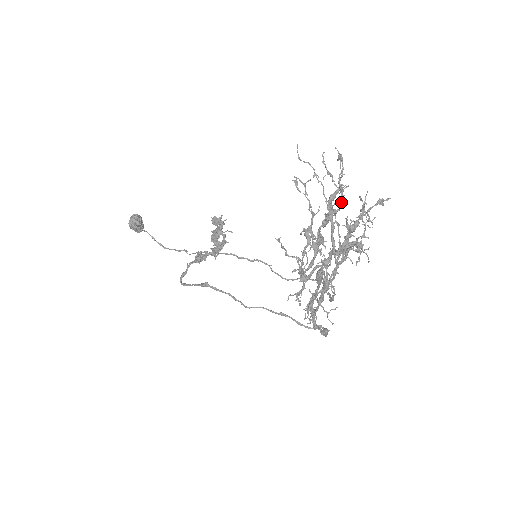
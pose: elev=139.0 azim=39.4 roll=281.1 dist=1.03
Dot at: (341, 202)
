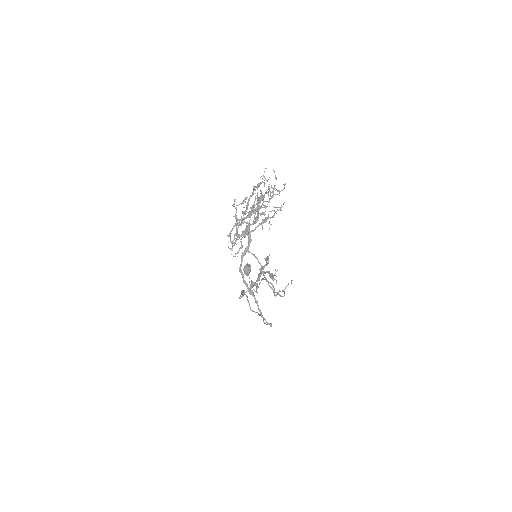
Dot at: (271, 198)
